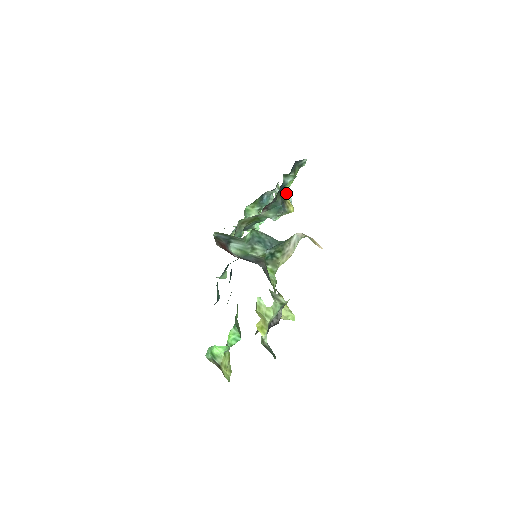
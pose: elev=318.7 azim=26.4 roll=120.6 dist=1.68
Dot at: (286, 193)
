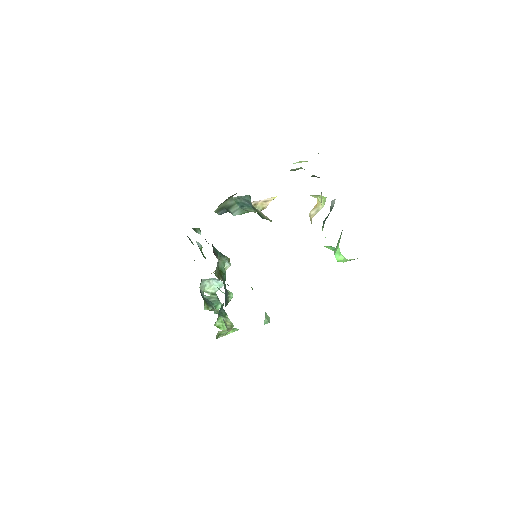
Dot at: (210, 279)
